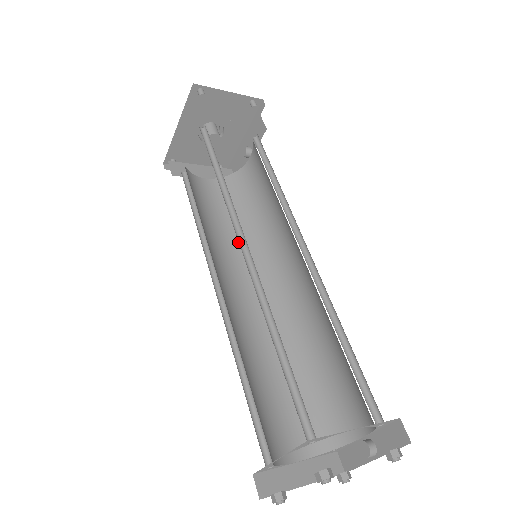
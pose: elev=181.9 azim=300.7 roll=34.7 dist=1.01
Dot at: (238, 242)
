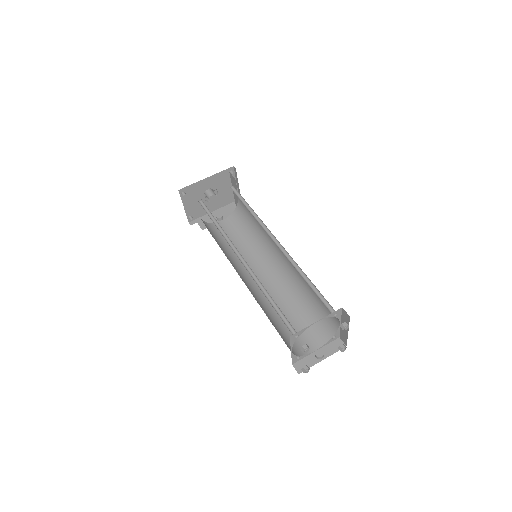
Dot at: (224, 252)
